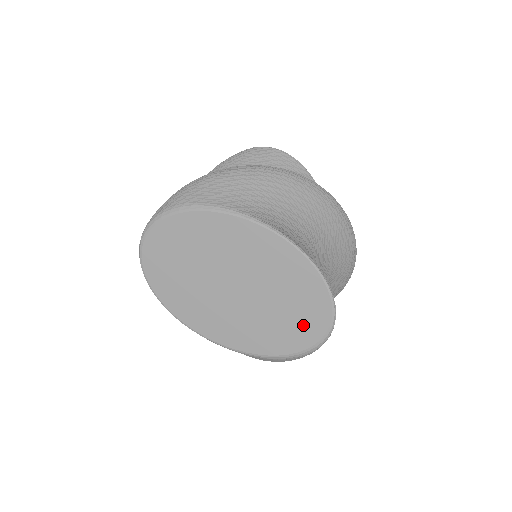
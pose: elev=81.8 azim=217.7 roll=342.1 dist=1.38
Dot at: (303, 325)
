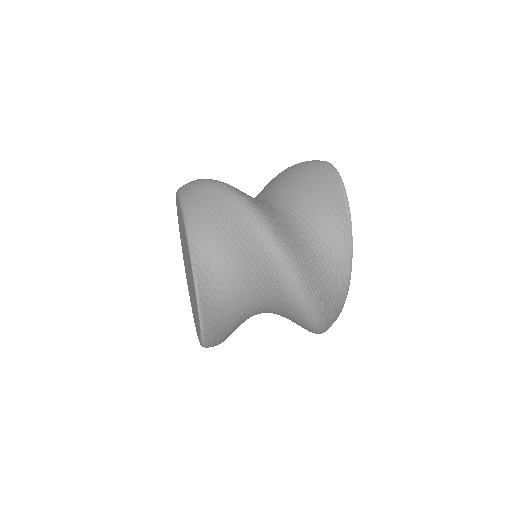
Dot at: (197, 324)
